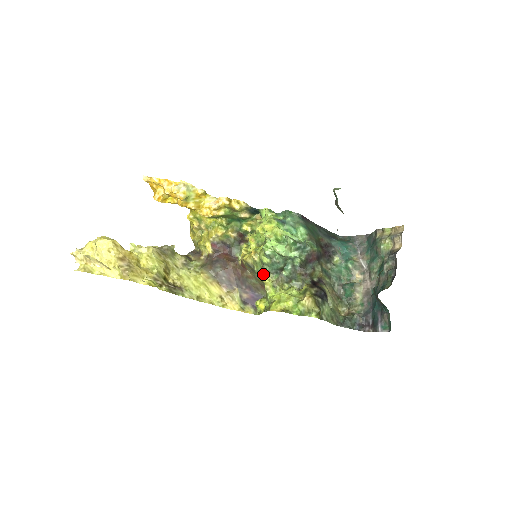
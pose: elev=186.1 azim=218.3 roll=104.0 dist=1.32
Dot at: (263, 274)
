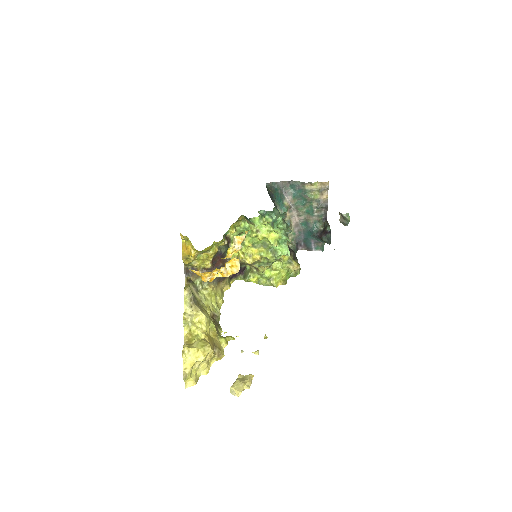
Dot at: (266, 267)
